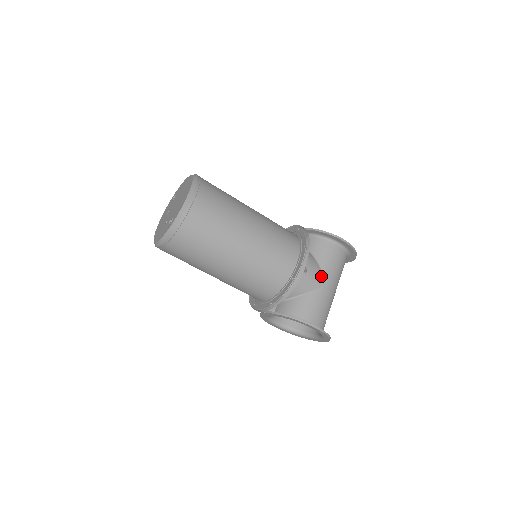
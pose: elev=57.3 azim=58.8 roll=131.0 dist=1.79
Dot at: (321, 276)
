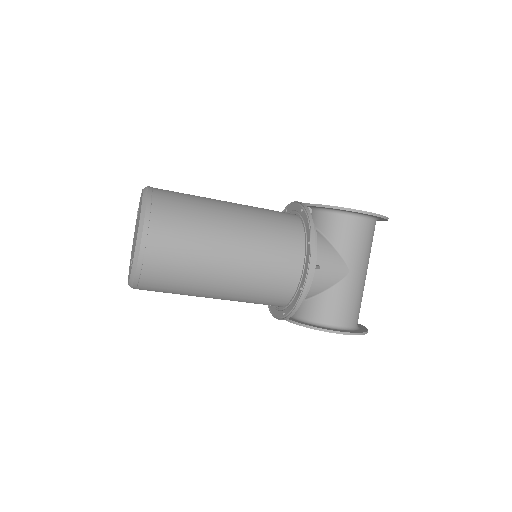
Dot at: (341, 265)
